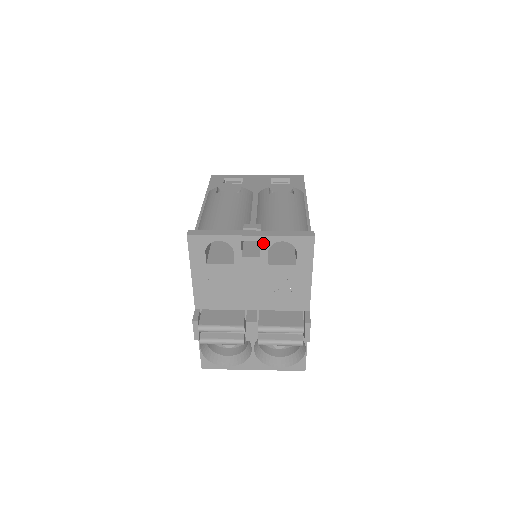
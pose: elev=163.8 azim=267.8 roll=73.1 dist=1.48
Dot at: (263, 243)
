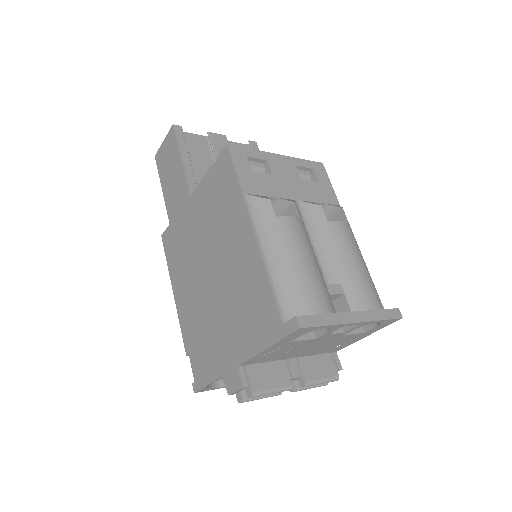
Dot at: (359, 325)
